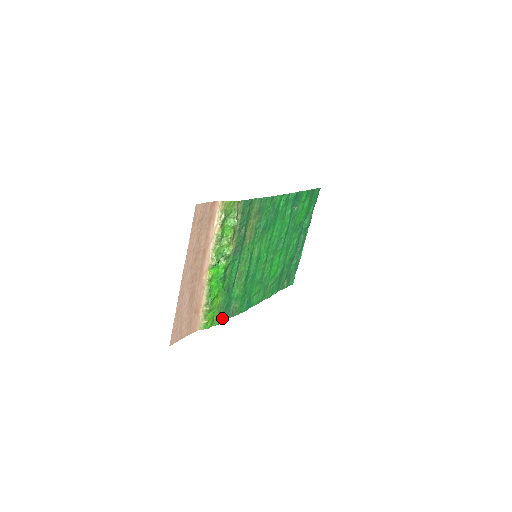
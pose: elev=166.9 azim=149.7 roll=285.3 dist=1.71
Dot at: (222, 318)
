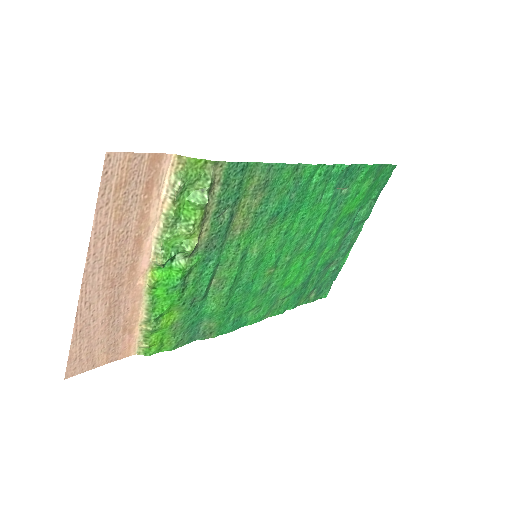
Dot at: (181, 341)
